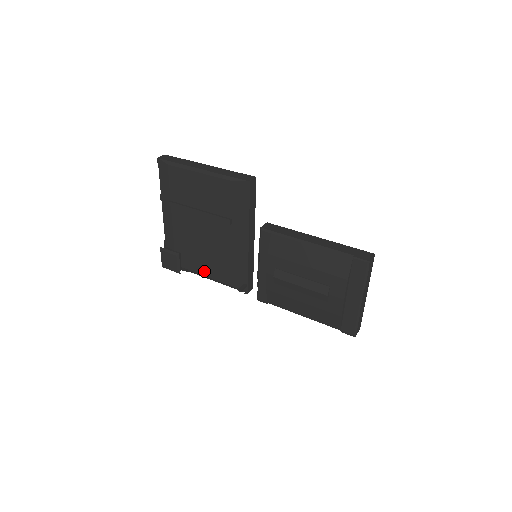
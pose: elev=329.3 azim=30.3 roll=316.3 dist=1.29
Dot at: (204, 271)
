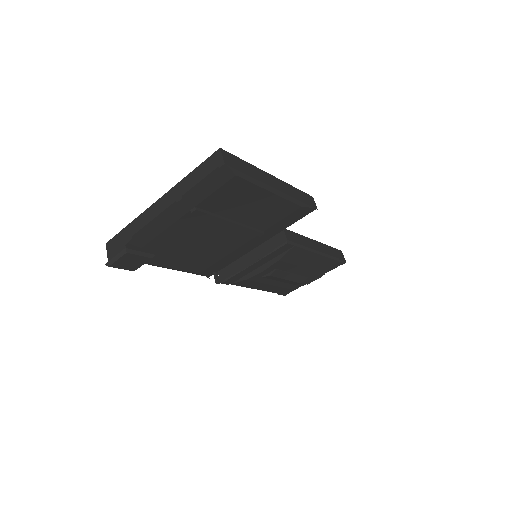
Dot at: (172, 265)
